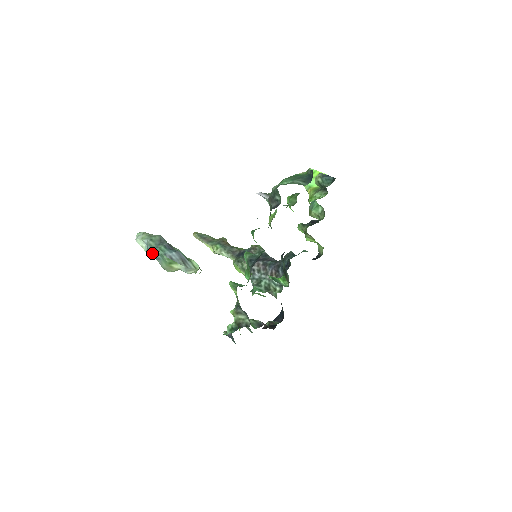
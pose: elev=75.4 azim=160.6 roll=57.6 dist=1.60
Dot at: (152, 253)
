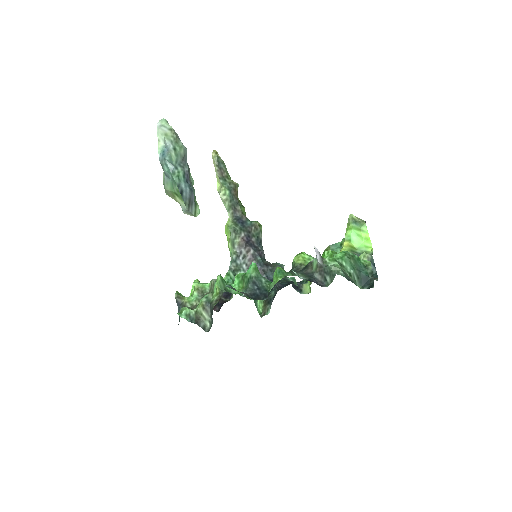
Dot at: (166, 168)
